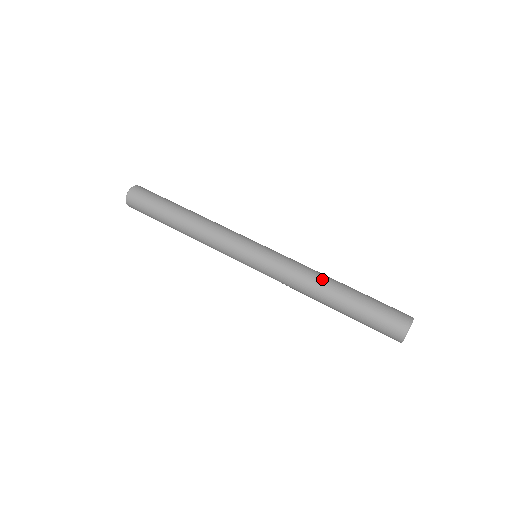
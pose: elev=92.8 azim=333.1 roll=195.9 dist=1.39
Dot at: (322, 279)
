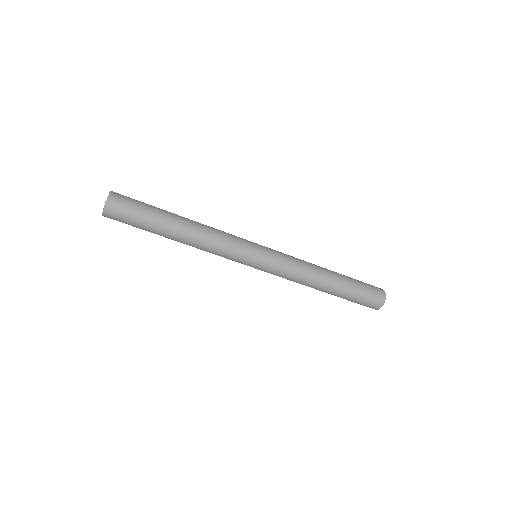
Dot at: (320, 275)
